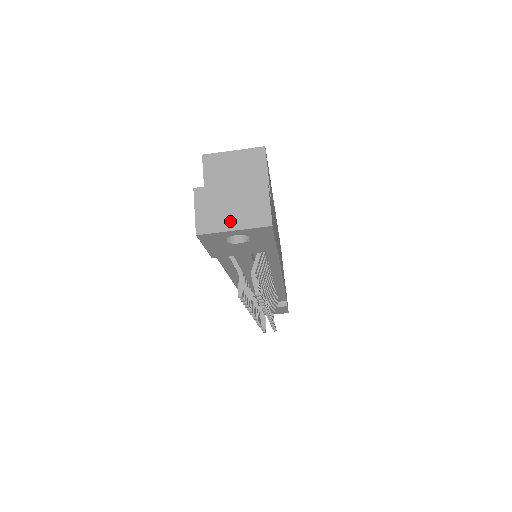
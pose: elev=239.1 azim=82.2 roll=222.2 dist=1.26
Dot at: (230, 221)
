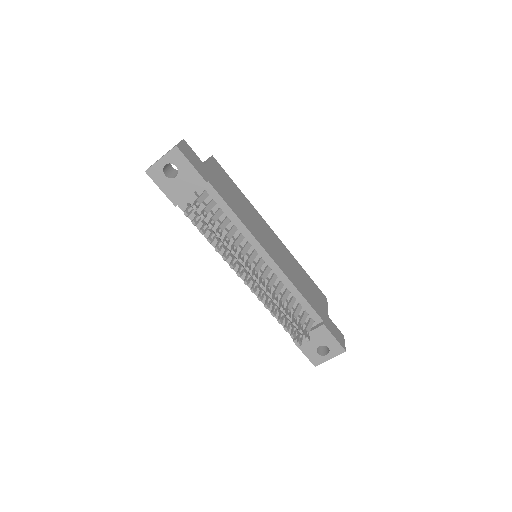
Dot at: (160, 158)
